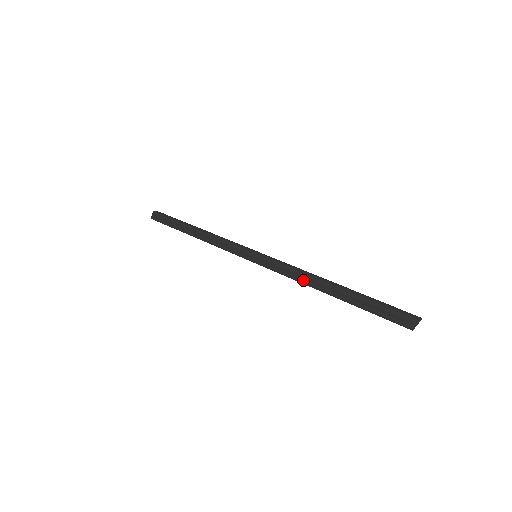
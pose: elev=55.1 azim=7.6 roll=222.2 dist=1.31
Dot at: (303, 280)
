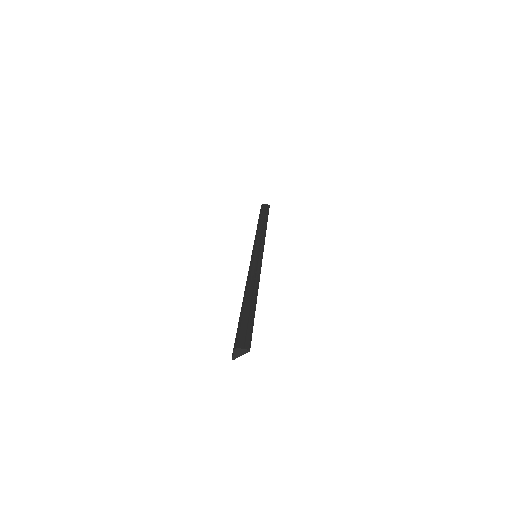
Dot at: occluded
